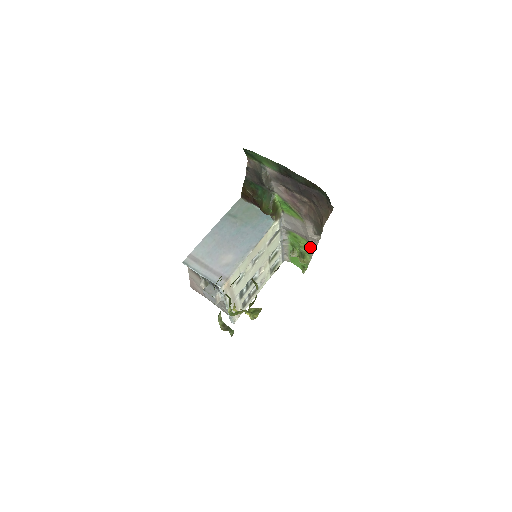
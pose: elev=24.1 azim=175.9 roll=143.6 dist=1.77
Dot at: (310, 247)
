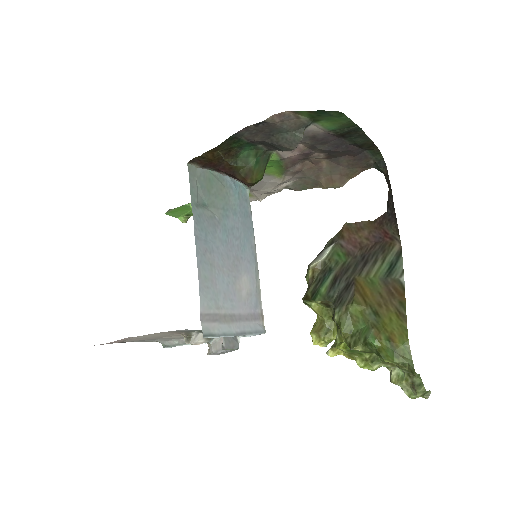
Dot at: occluded
